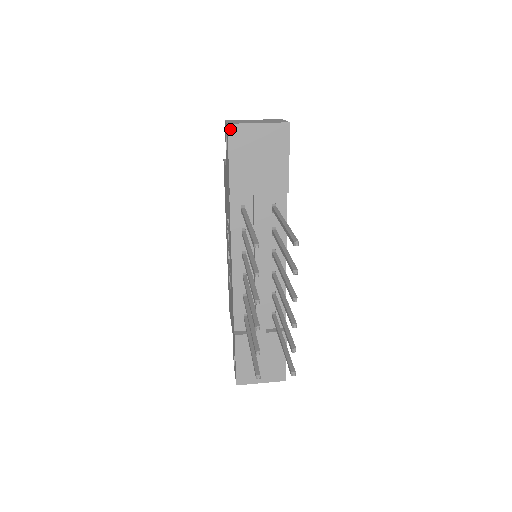
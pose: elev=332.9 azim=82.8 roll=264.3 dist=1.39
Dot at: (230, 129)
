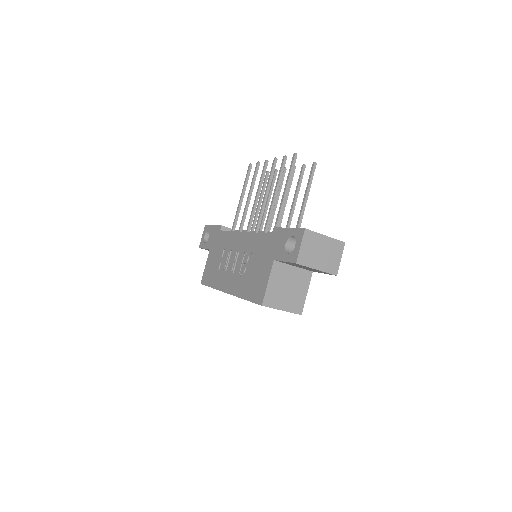
Dot at: (207, 225)
